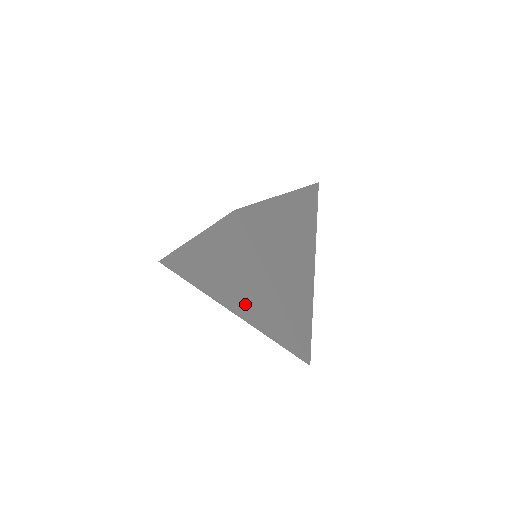
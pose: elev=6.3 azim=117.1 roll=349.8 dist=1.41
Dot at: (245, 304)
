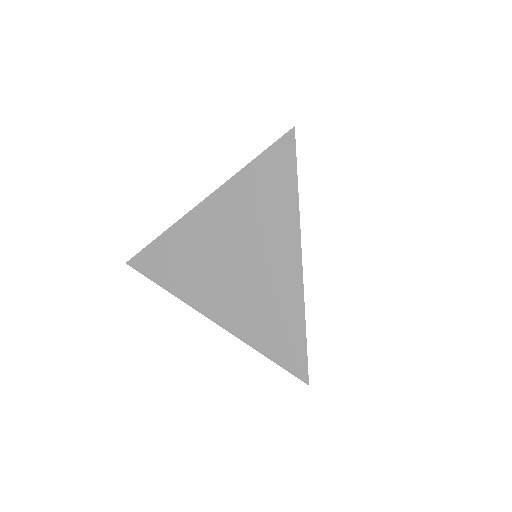
Dot at: (243, 291)
